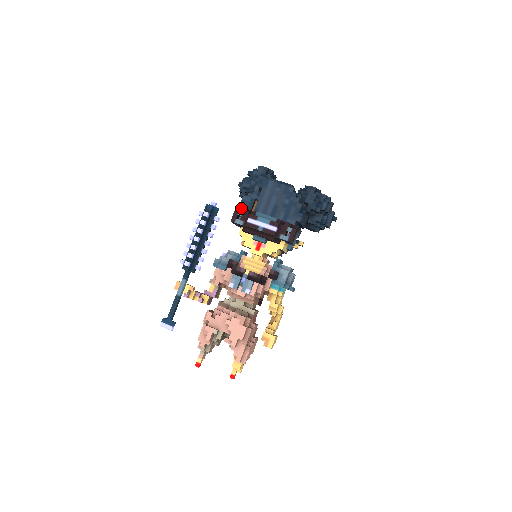
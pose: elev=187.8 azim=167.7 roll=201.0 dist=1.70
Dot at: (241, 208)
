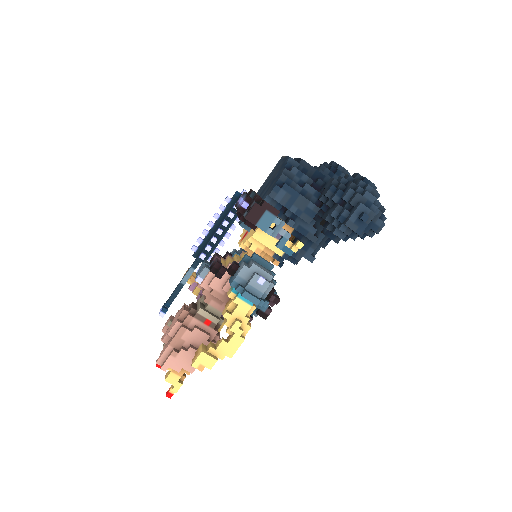
Dot at: occluded
